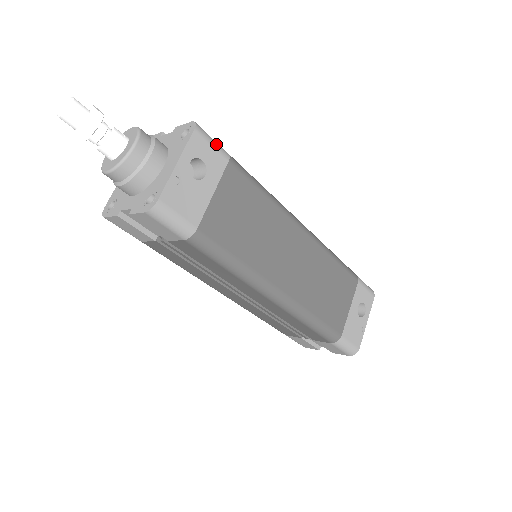
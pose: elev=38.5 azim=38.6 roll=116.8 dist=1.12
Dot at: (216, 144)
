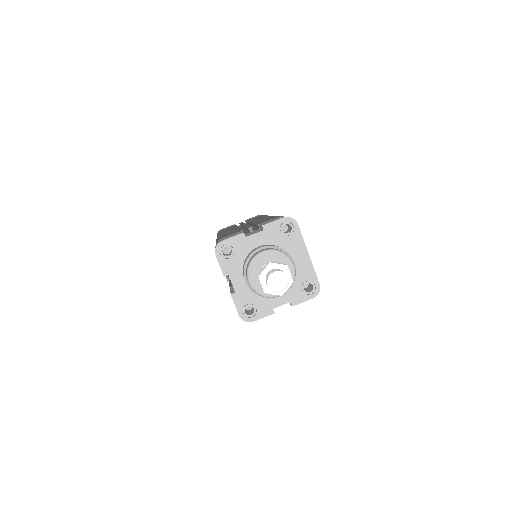
Dot at: occluded
